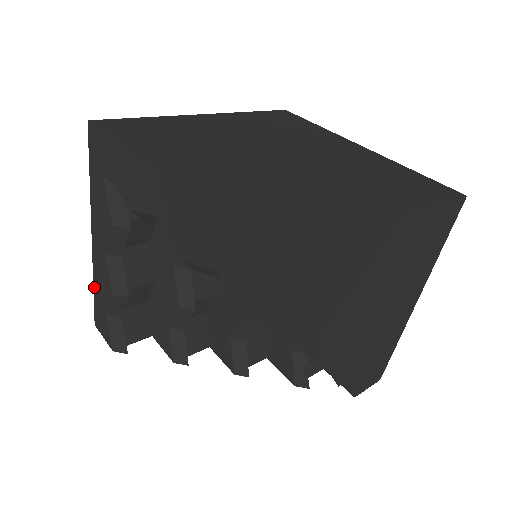
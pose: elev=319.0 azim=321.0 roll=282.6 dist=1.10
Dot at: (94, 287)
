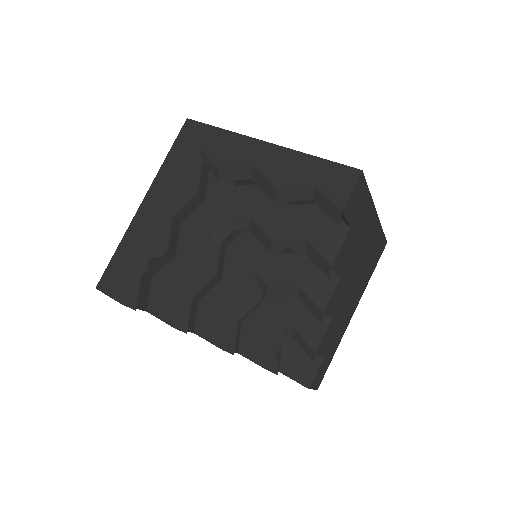
Dot at: (119, 247)
